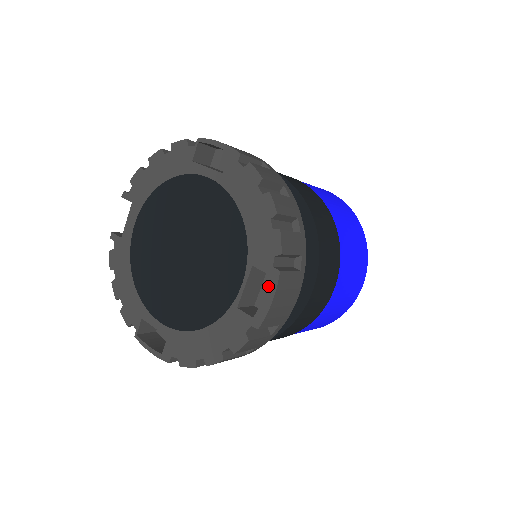
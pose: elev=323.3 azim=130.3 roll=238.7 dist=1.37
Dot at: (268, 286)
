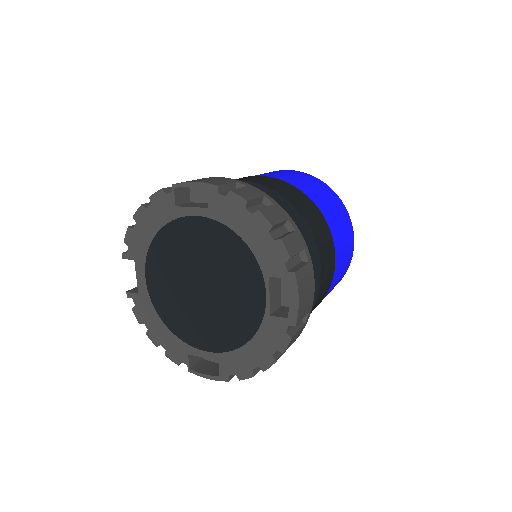
Dot at: (290, 288)
